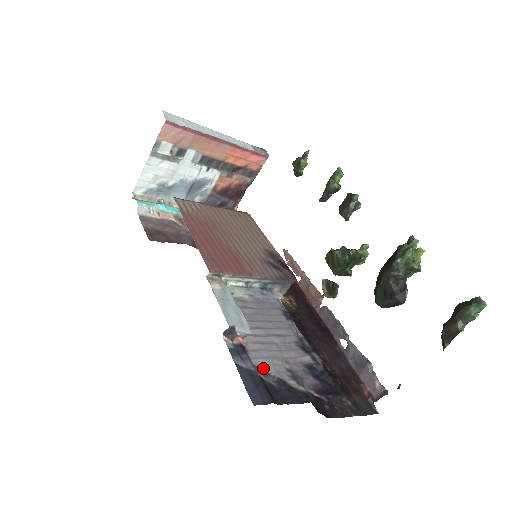
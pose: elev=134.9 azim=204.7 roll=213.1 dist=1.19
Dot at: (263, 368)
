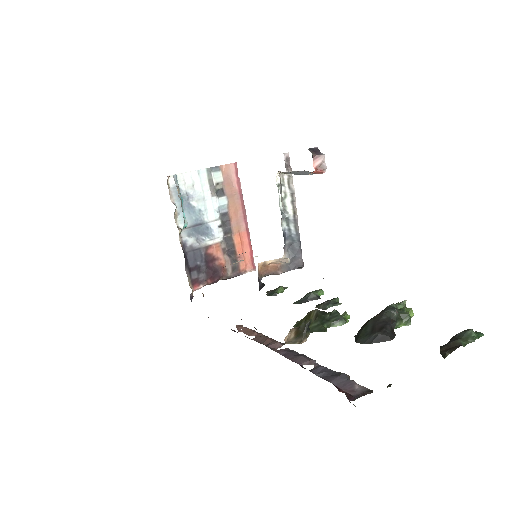
Dot at: occluded
